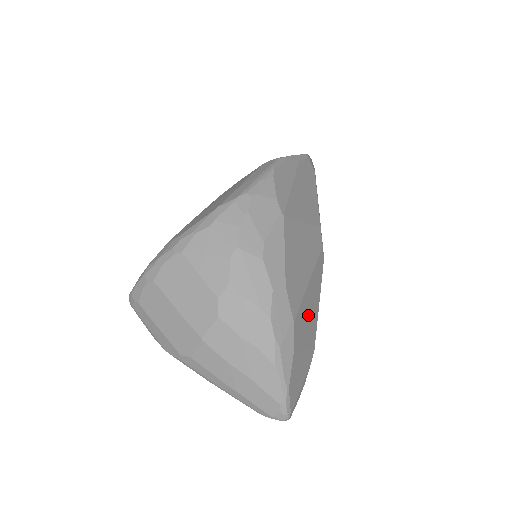
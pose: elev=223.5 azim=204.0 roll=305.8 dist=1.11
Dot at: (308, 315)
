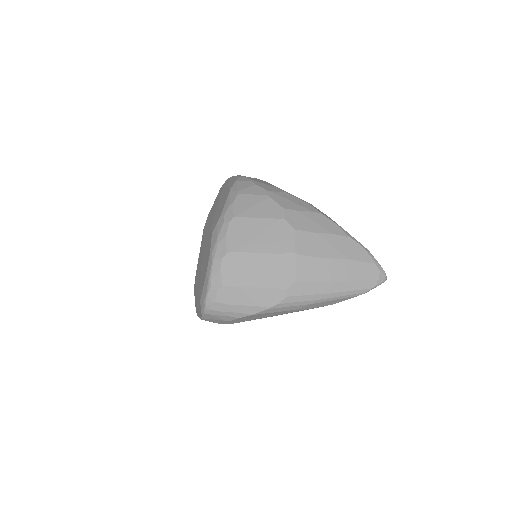
Dot at: occluded
